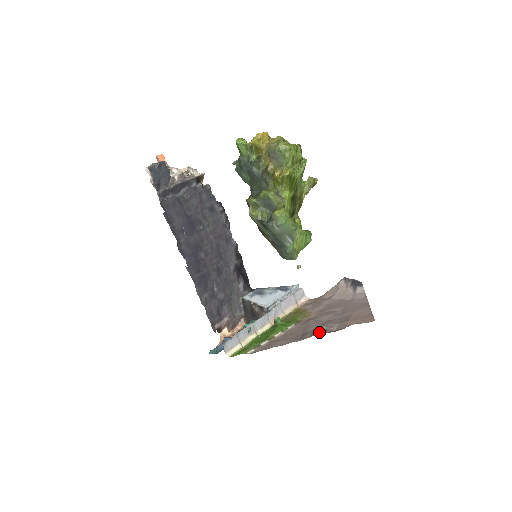
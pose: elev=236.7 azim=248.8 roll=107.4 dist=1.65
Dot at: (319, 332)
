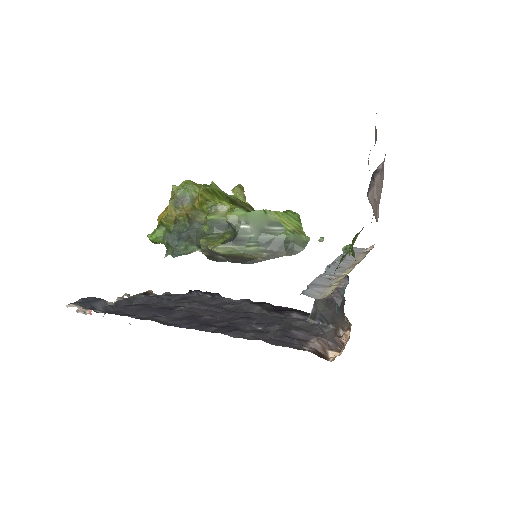
Dot at: occluded
